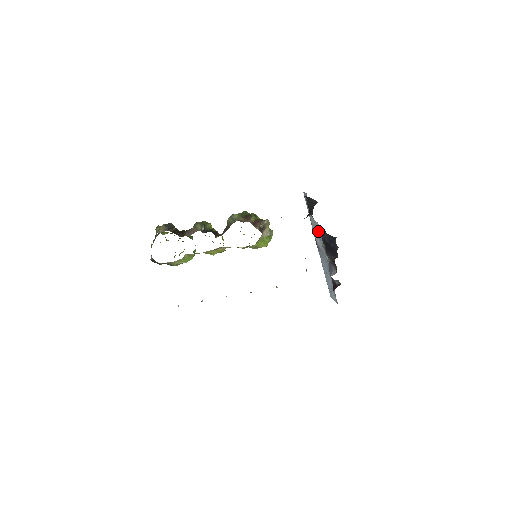
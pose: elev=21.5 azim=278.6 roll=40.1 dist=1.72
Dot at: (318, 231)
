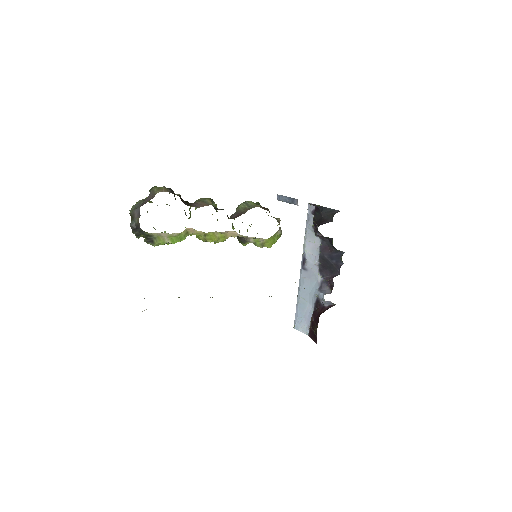
Dot at: (315, 247)
